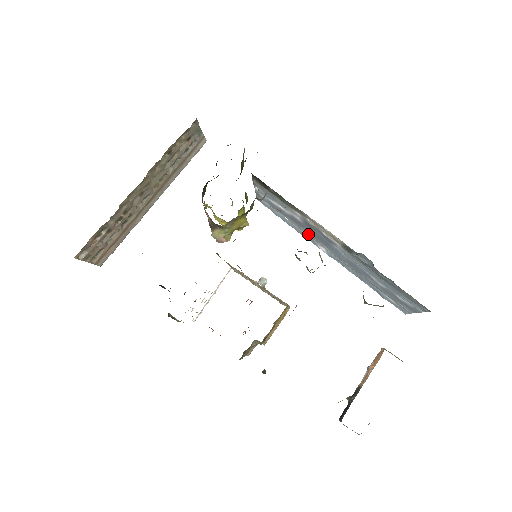
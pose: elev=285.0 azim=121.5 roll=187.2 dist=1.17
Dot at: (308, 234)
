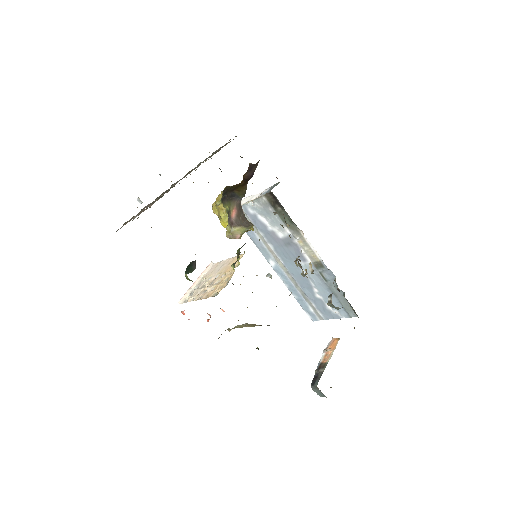
Dot at: (271, 249)
